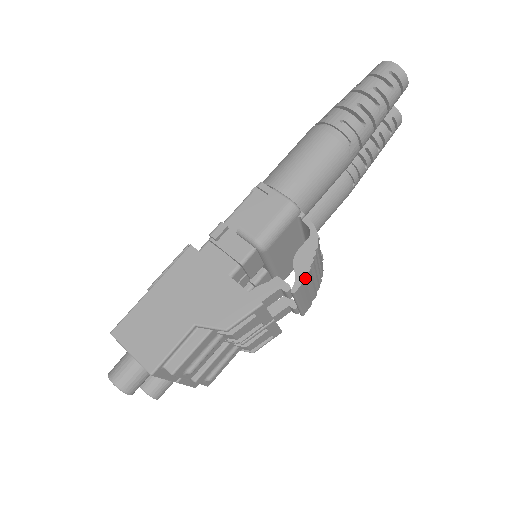
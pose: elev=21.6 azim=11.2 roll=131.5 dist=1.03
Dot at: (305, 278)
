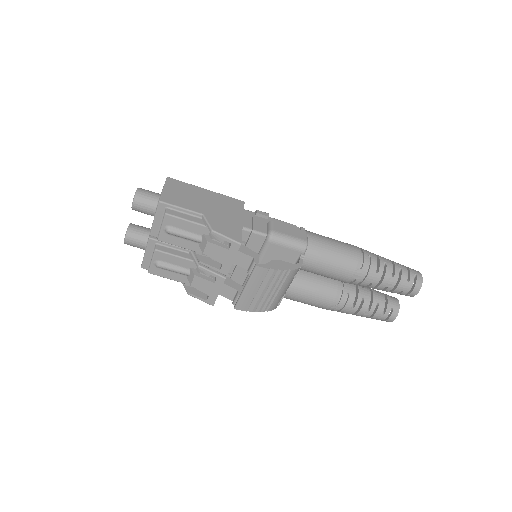
Dot at: (269, 271)
